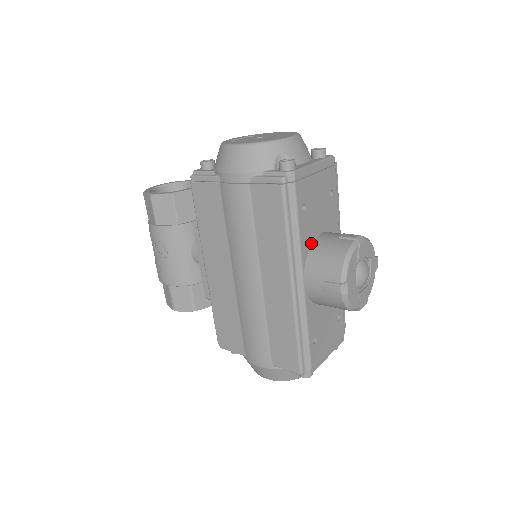
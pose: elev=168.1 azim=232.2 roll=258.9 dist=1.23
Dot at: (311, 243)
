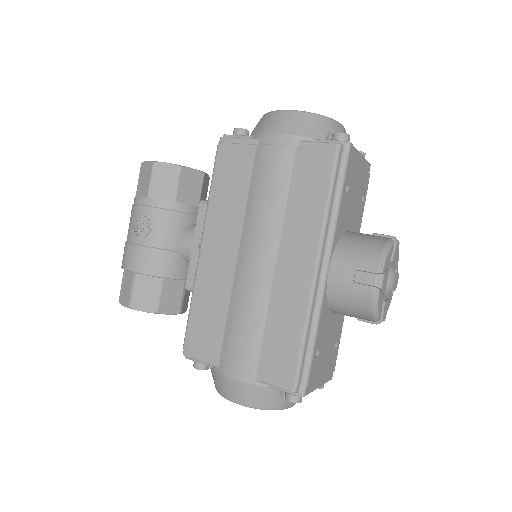
Dot at: (342, 233)
